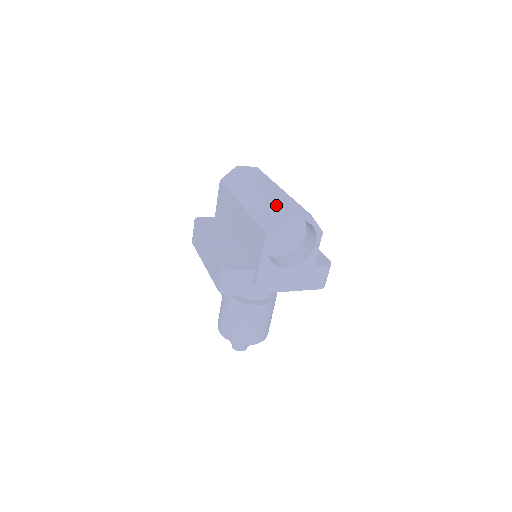
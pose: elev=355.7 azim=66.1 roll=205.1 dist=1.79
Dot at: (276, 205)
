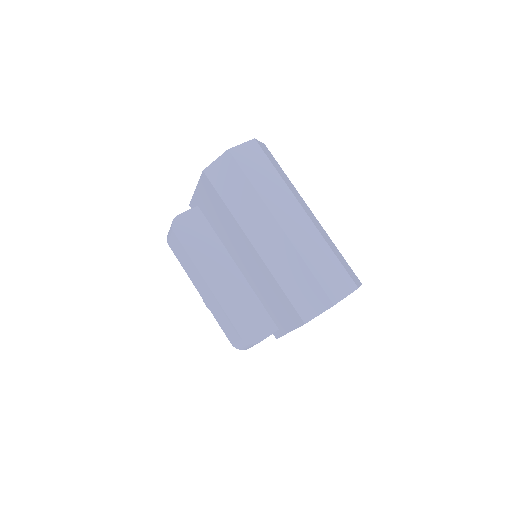
Dot at: (314, 279)
